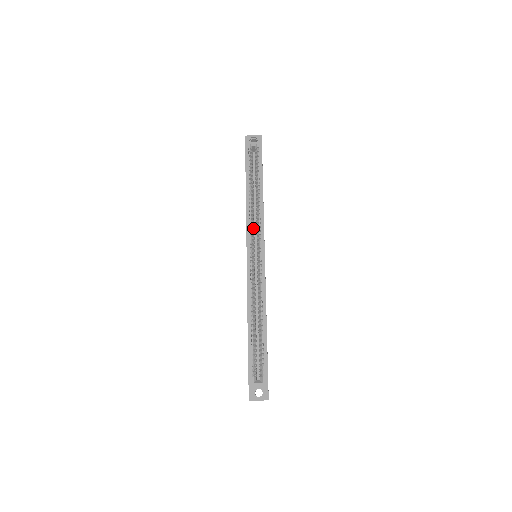
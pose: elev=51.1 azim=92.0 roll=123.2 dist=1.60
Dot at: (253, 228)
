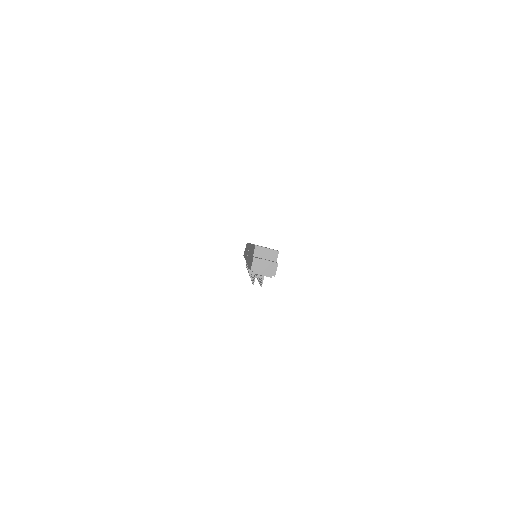
Dot at: occluded
